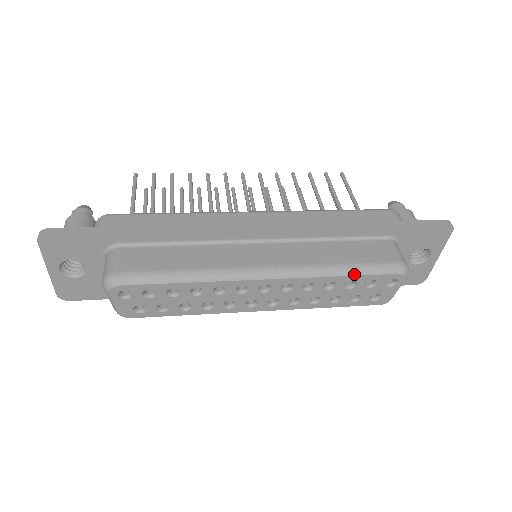
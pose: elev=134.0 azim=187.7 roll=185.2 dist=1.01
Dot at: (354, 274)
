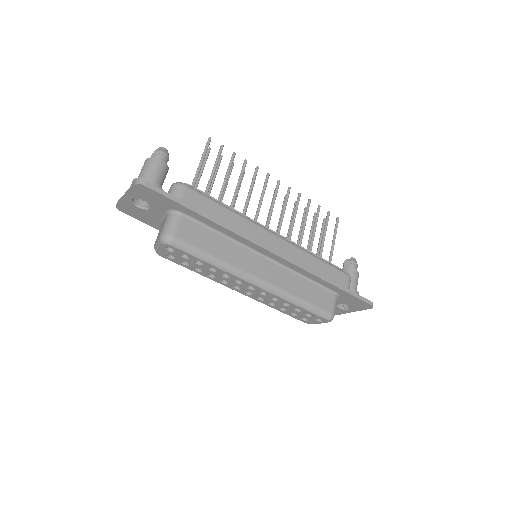
Dot at: (304, 308)
